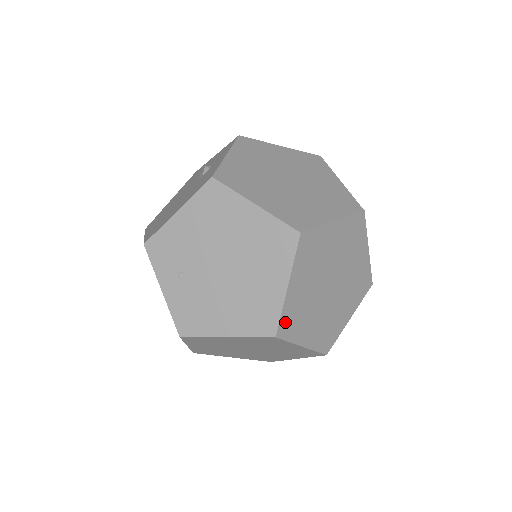
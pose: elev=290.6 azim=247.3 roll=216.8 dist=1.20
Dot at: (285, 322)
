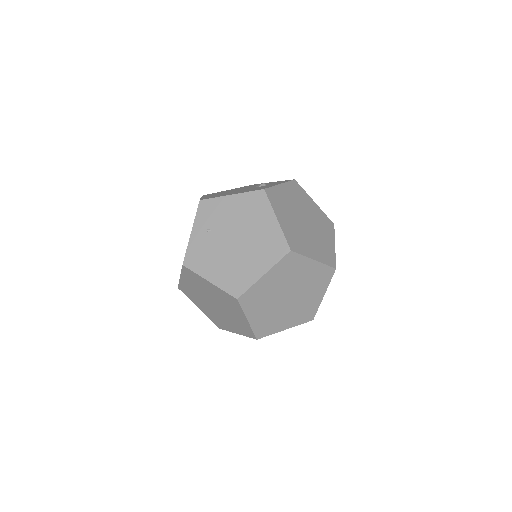
Dot at: (248, 295)
